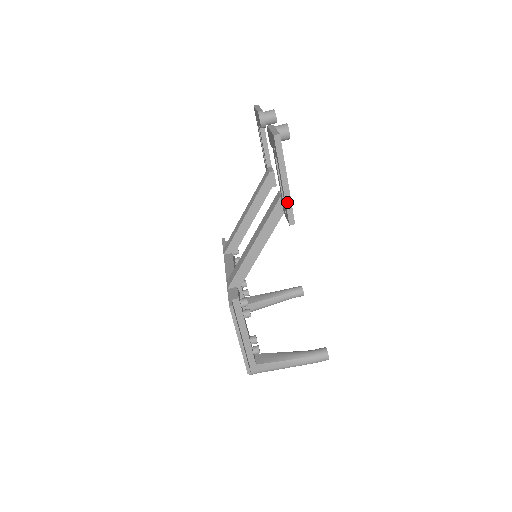
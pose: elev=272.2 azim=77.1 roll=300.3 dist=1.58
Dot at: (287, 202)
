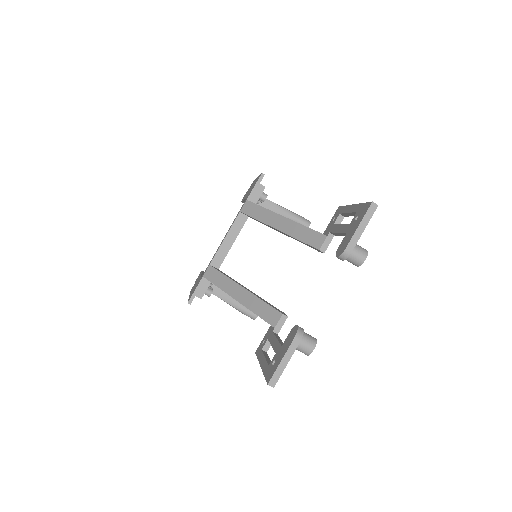
Dot at: occluded
